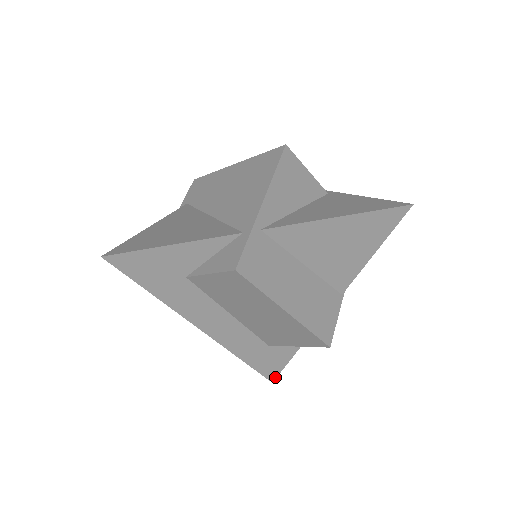
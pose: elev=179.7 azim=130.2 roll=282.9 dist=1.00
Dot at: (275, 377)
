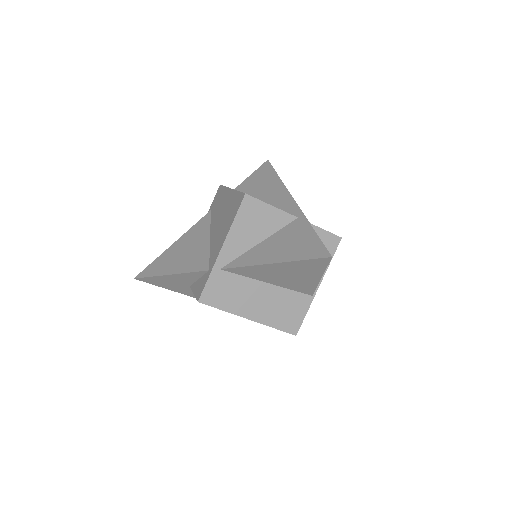
Dot at: occluded
